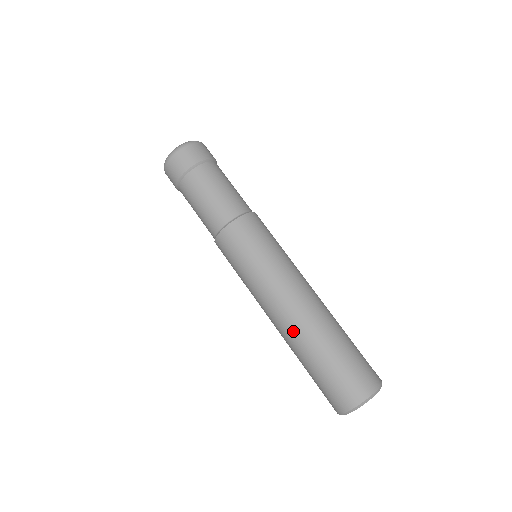
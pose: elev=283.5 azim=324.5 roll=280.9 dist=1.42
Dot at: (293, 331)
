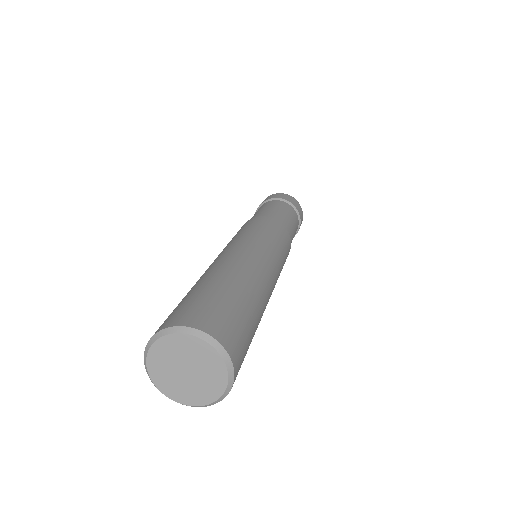
Dot at: occluded
